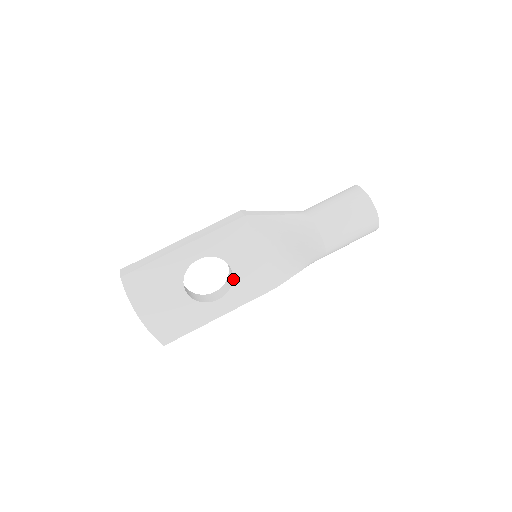
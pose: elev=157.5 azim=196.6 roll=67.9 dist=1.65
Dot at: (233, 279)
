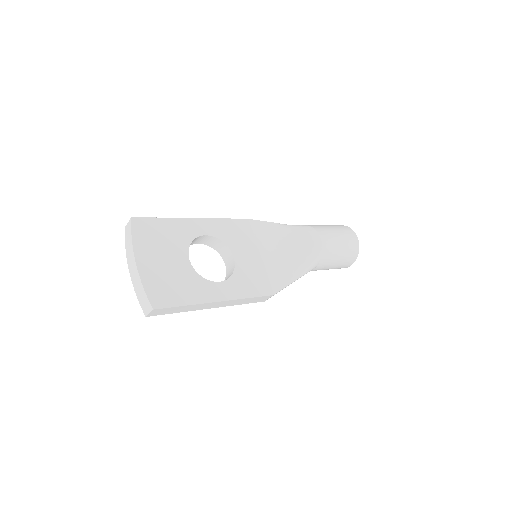
Dot at: (235, 268)
